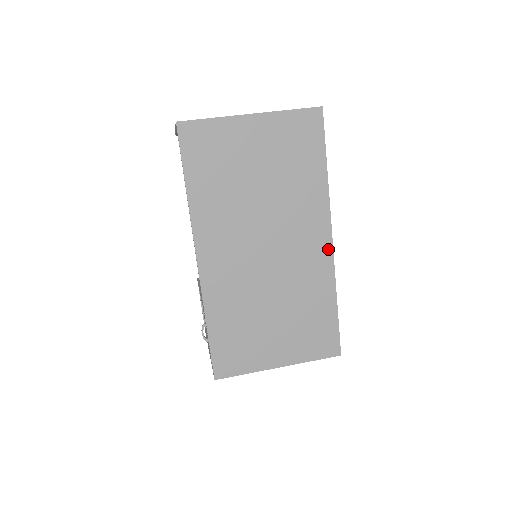
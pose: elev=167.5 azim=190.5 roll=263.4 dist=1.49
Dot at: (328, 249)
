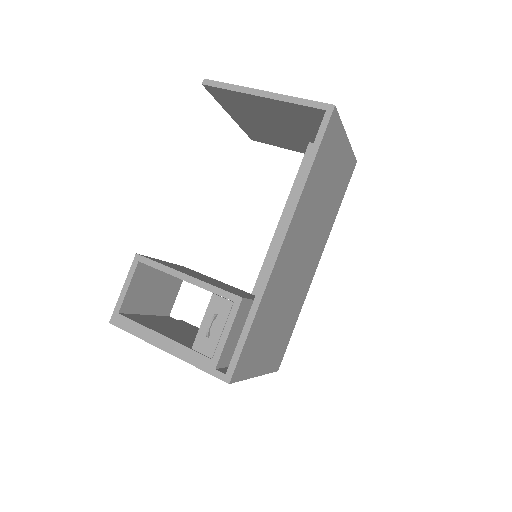
Dot at: (314, 273)
